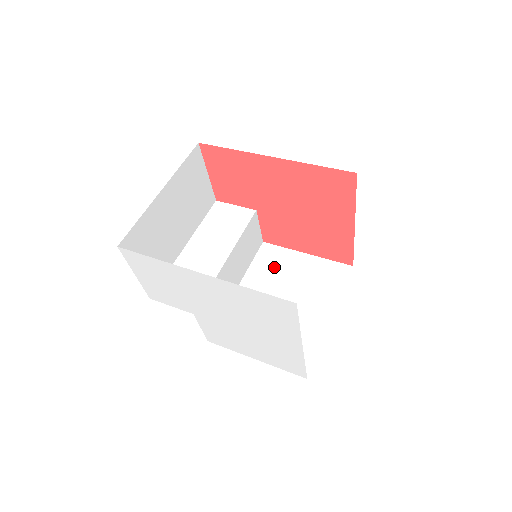
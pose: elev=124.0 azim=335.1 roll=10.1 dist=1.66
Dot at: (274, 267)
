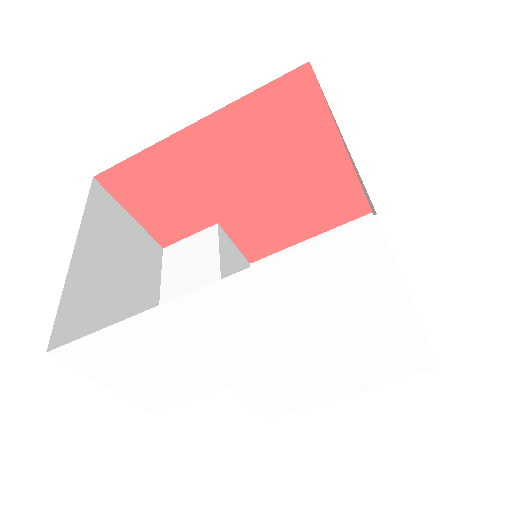
Dot at: occluded
